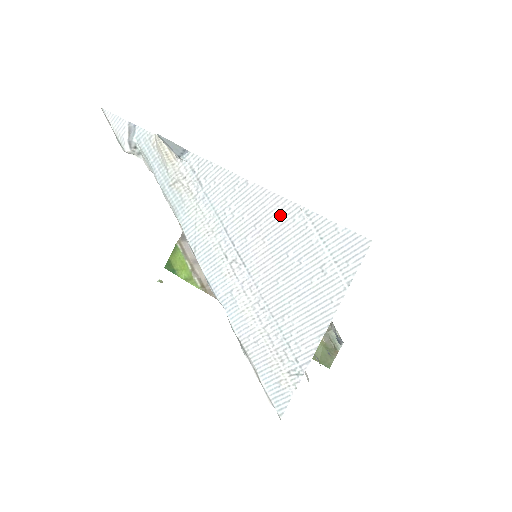
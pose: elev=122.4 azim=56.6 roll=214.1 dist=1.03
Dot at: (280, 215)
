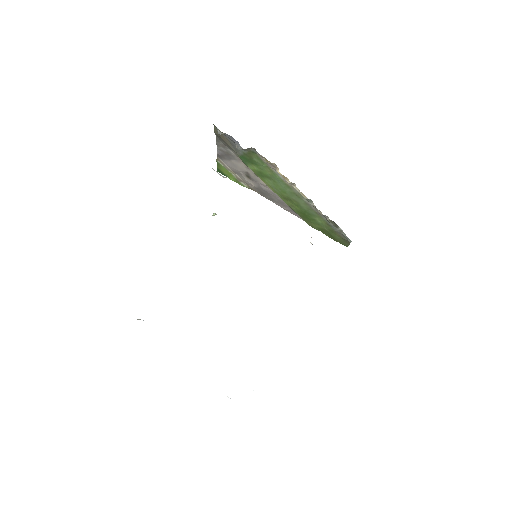
Dot at: occluded
